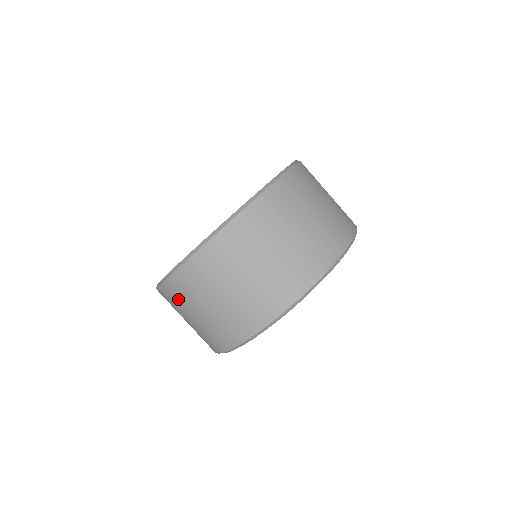
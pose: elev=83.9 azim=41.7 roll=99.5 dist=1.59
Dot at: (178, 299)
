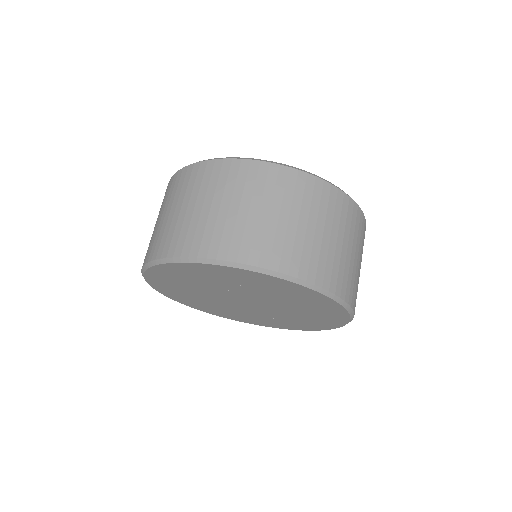
Dot at: (173, 190)
